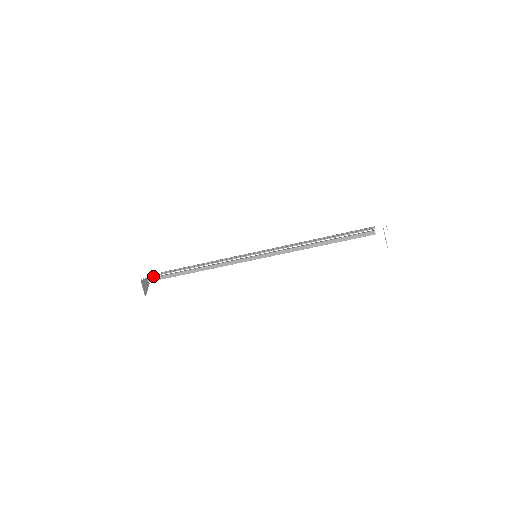
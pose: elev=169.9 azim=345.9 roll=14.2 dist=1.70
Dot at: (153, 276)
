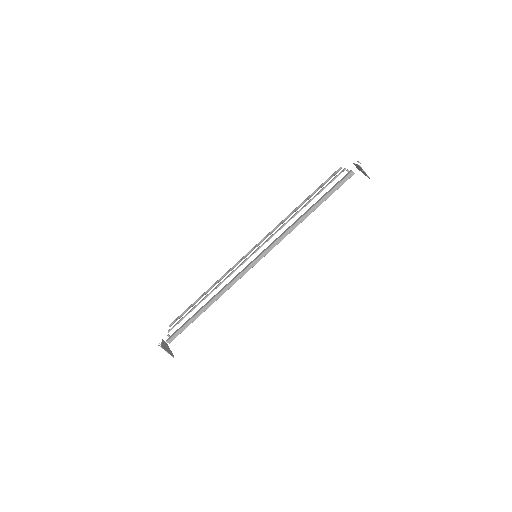
Dot at: (168, 335)
